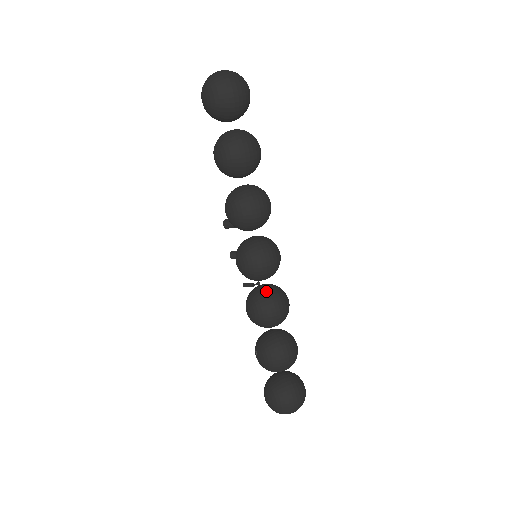
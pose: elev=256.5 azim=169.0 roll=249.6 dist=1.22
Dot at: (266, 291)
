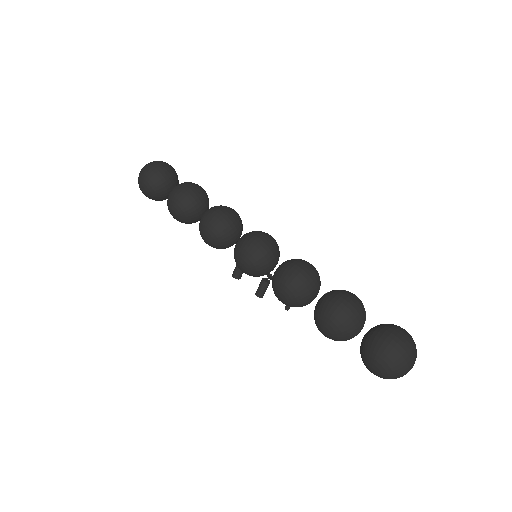
Dot at: occluded
